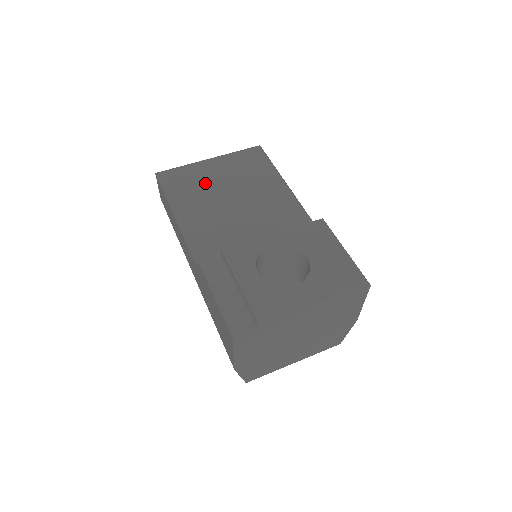
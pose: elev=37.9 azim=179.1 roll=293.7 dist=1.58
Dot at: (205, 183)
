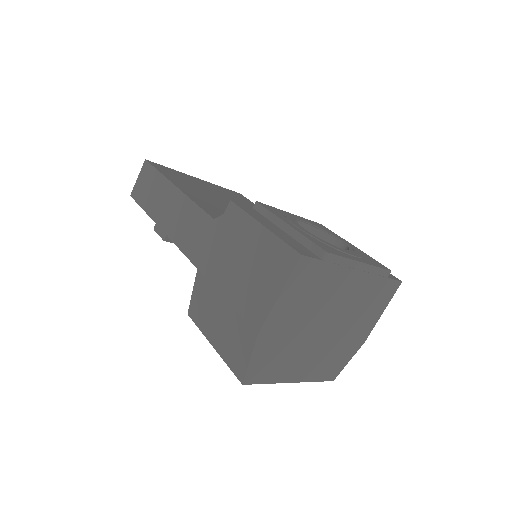
Dot at: (200, 186)
